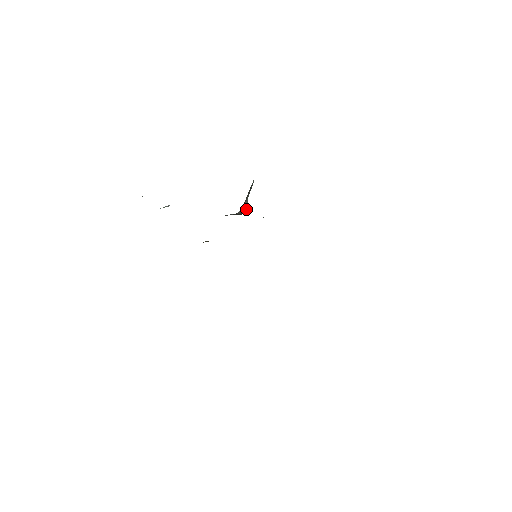
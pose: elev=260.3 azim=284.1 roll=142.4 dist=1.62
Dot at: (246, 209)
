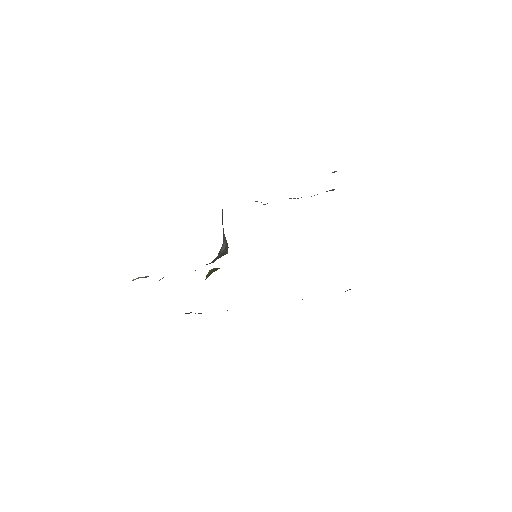
Dot at: (226, 245)
